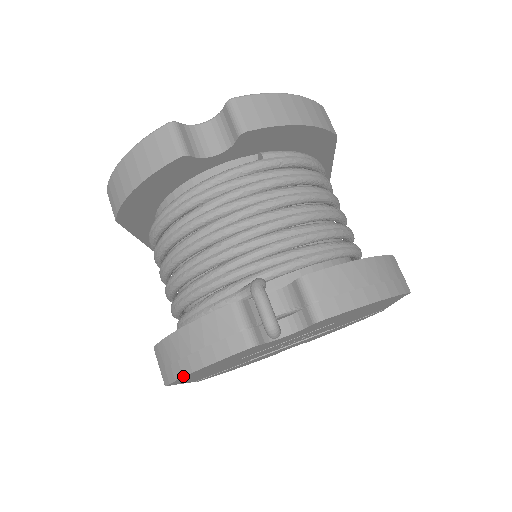
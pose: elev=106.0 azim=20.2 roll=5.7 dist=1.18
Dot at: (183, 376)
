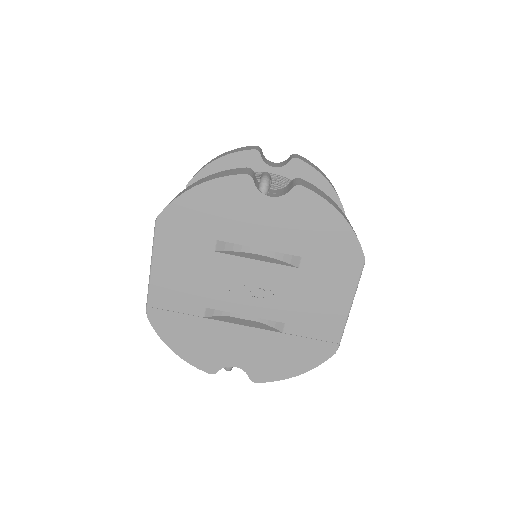
Dot at: (184, 192)
